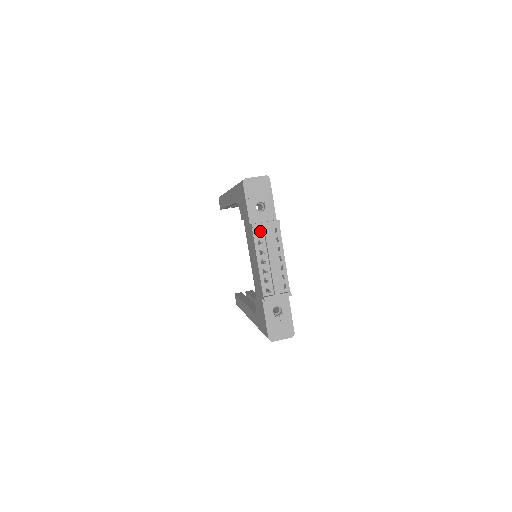
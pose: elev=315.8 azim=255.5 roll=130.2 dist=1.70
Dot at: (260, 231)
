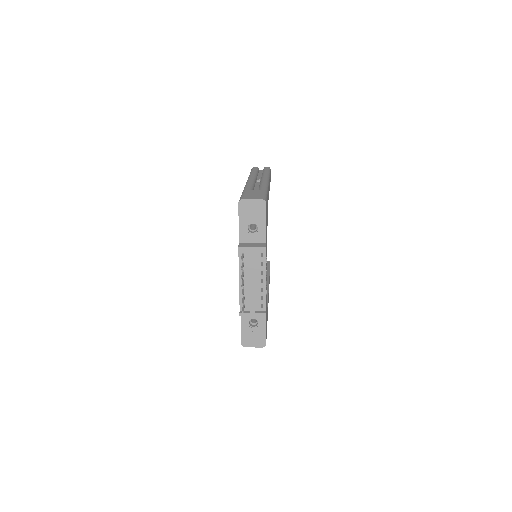
Dot at: (246, 253)
